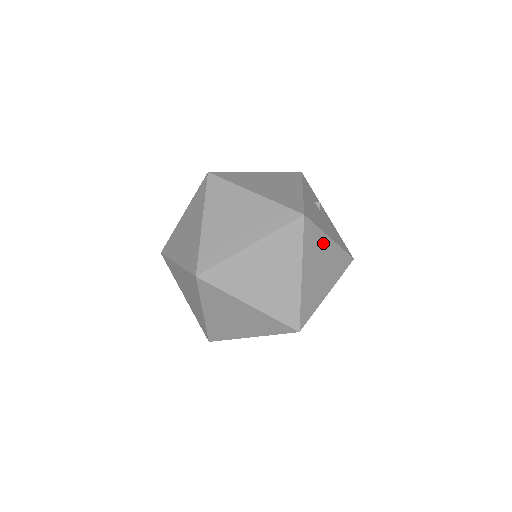
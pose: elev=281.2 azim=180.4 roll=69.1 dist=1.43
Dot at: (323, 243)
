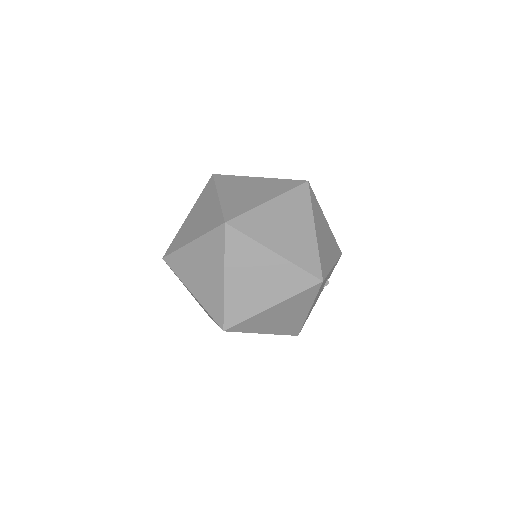
Dot at: (304, 307)
